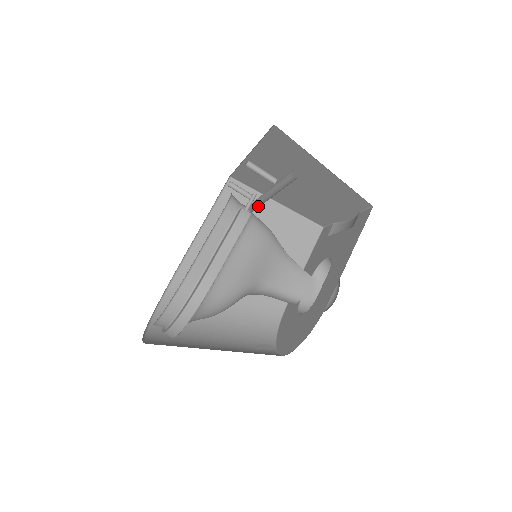
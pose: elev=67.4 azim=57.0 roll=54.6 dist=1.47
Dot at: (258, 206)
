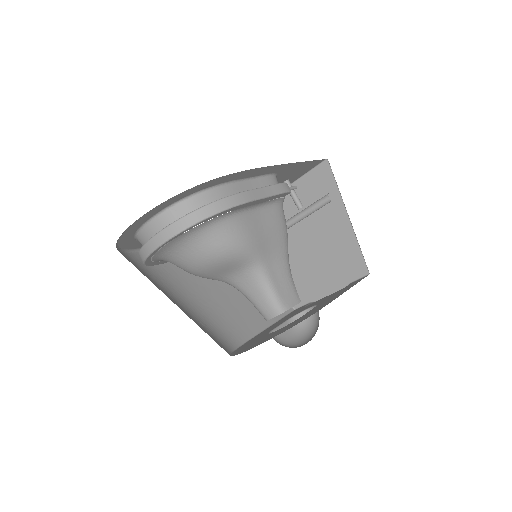
Dot at: occluded
